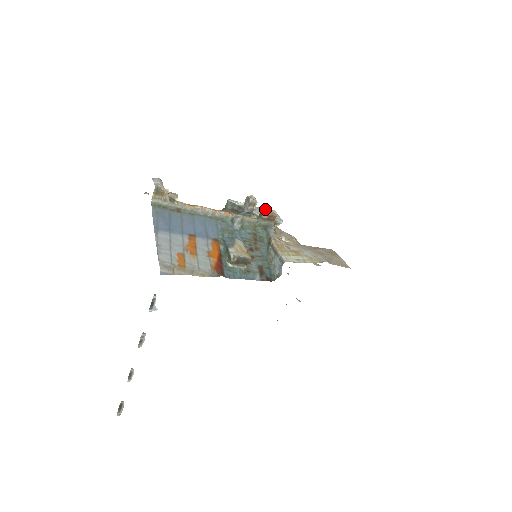
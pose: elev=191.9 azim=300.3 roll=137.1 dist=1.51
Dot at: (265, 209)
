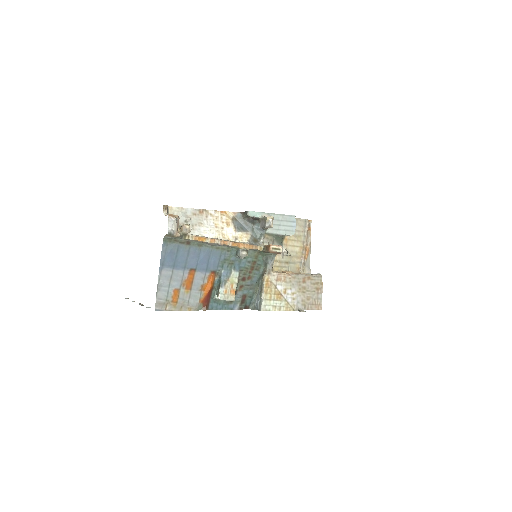
Dot at: (272, 250)
